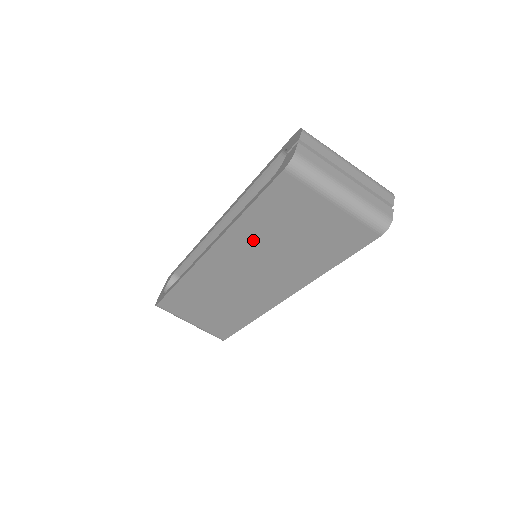
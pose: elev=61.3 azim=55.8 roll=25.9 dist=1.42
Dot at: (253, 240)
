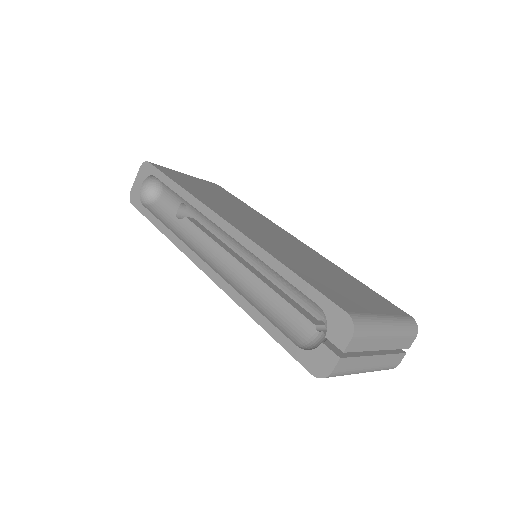
Dot at: occluded
